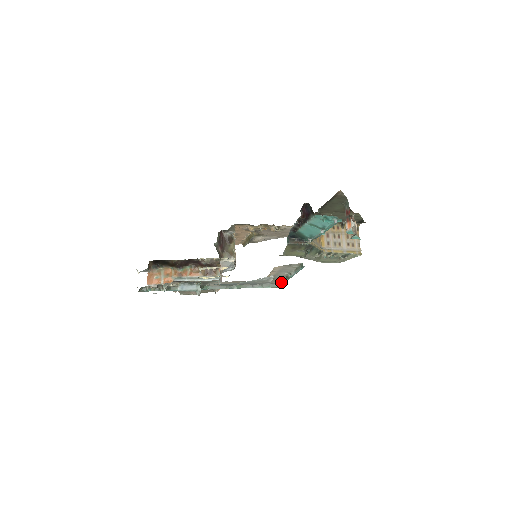
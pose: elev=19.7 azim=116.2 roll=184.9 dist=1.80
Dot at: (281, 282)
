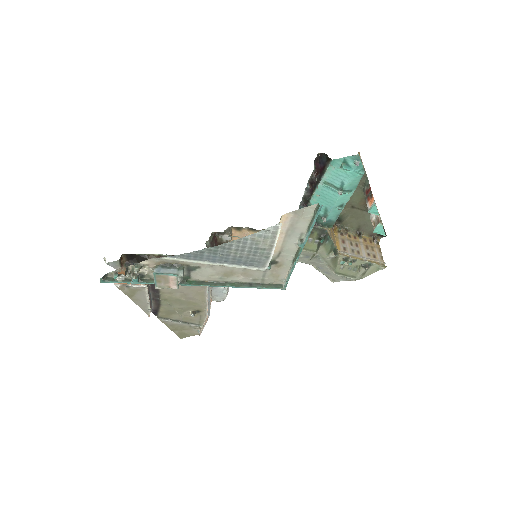
Dot at: (288, 274)
